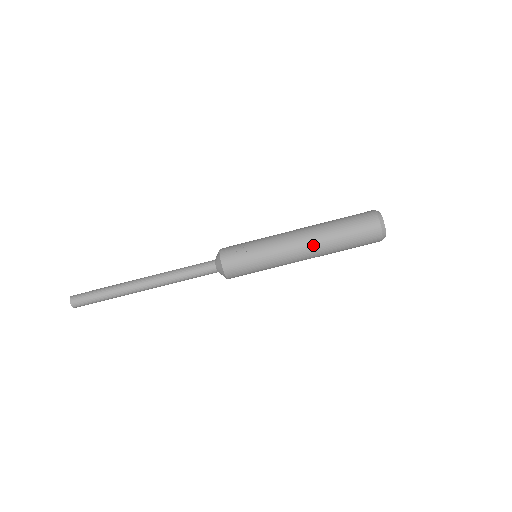
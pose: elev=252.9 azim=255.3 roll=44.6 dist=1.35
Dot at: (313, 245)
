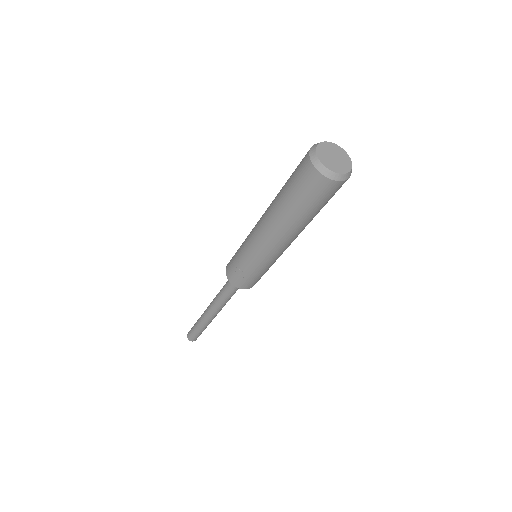
Dot at: (284, 235)
